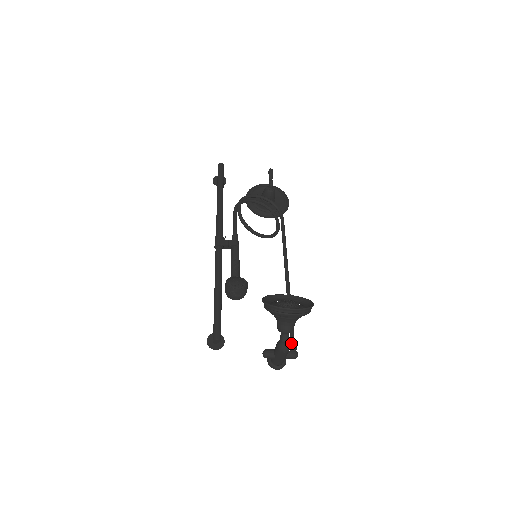
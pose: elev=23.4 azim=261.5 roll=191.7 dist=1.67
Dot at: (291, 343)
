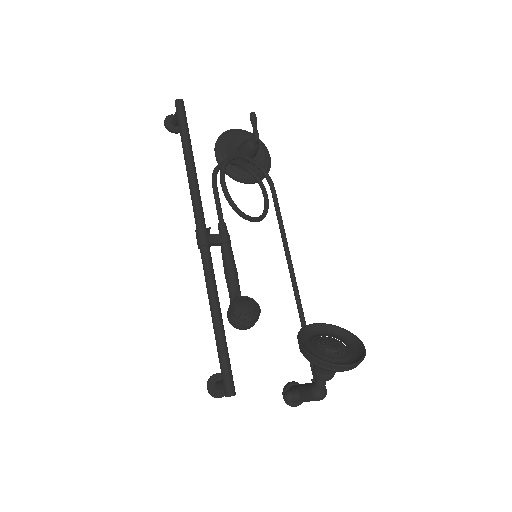
Dot at: occluded
